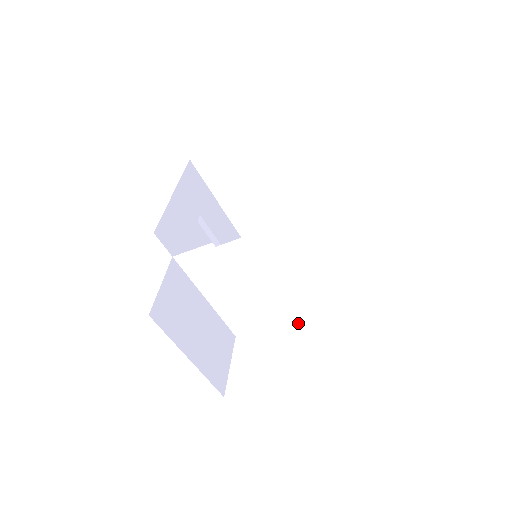
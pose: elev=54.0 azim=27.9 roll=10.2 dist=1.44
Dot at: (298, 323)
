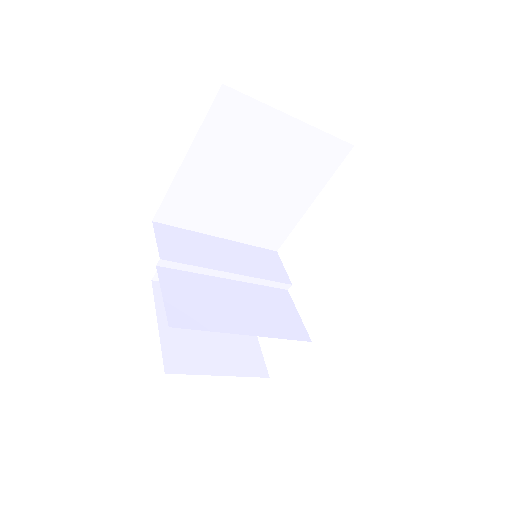
Dot at: (293, 308)
